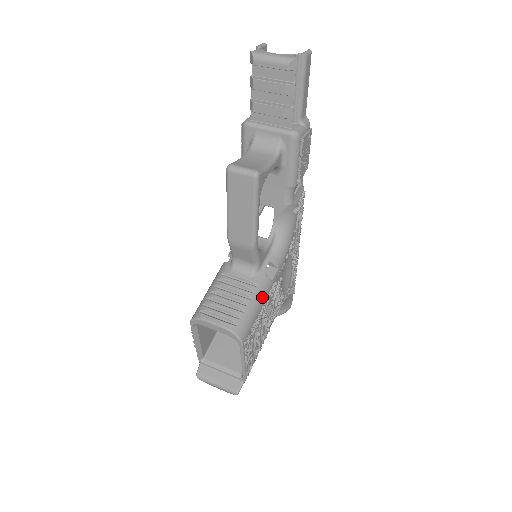
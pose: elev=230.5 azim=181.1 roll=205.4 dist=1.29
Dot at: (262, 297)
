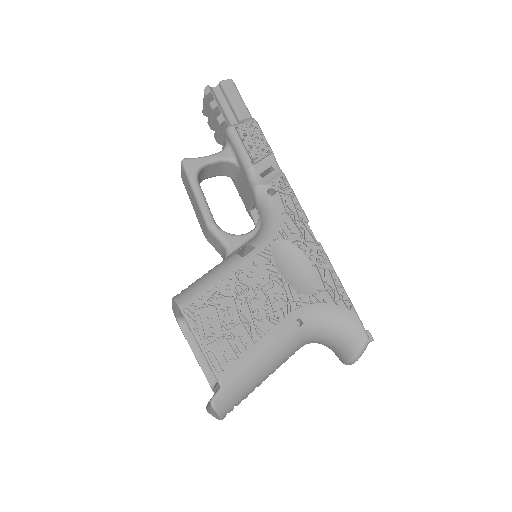
Dot at: (223, 270)
